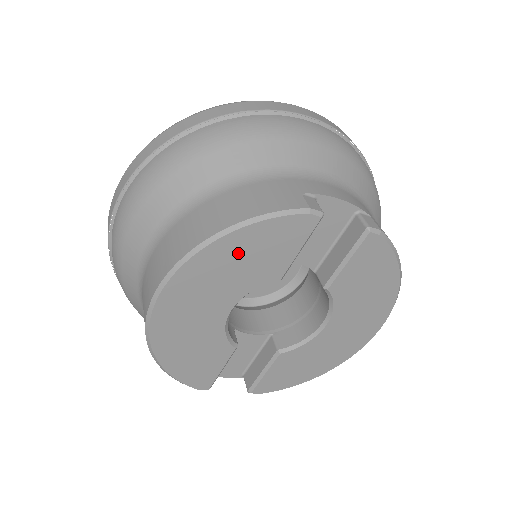
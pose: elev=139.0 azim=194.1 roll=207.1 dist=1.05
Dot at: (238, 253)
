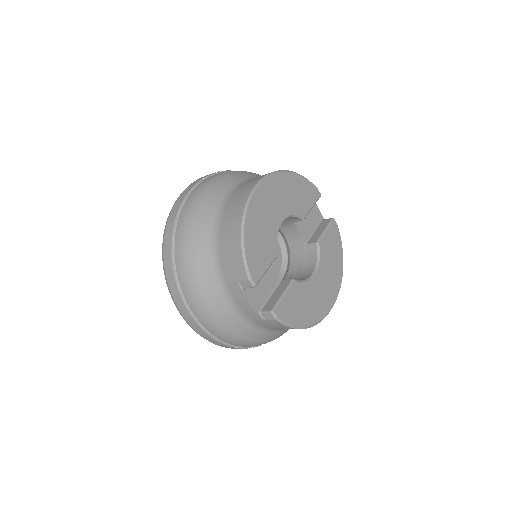
Dot at: (294, 186)
